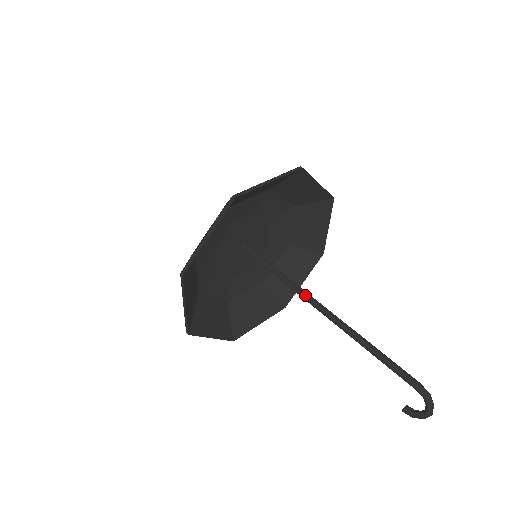
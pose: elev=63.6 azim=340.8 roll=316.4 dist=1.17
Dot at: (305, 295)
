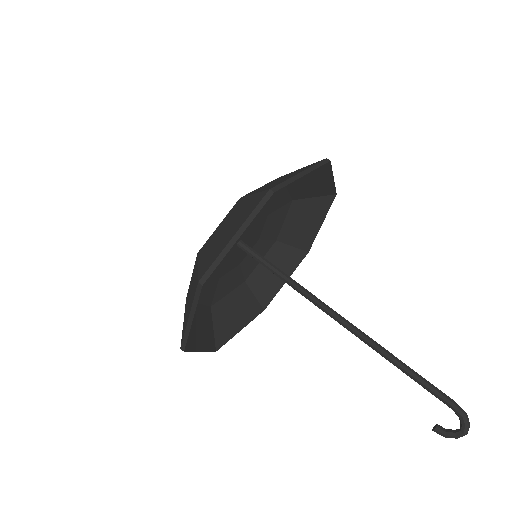
Dot at: (322, 304)
